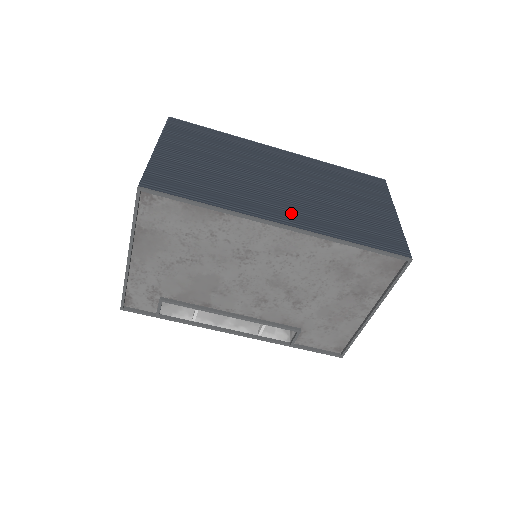
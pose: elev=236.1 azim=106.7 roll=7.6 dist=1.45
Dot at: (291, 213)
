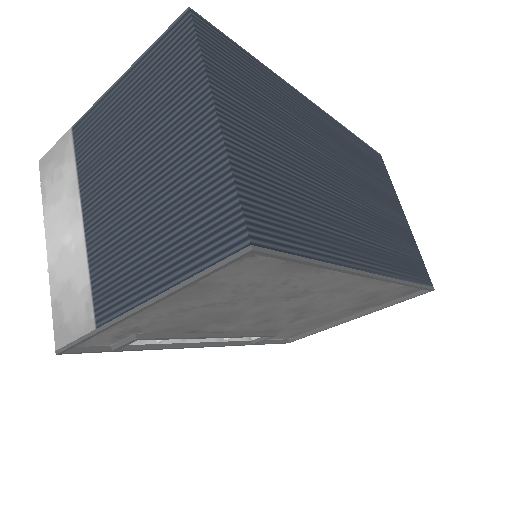
Dot at: (370, 247)
